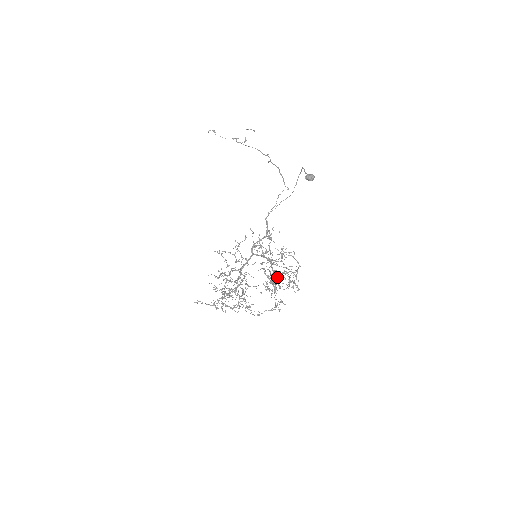
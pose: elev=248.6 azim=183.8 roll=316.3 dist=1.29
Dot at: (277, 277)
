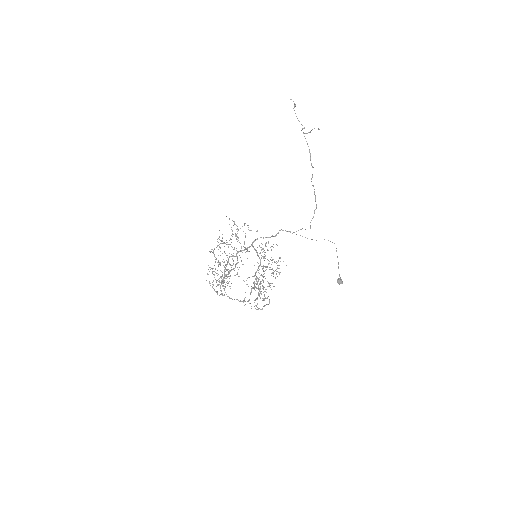
Dot at: (265, 298)
